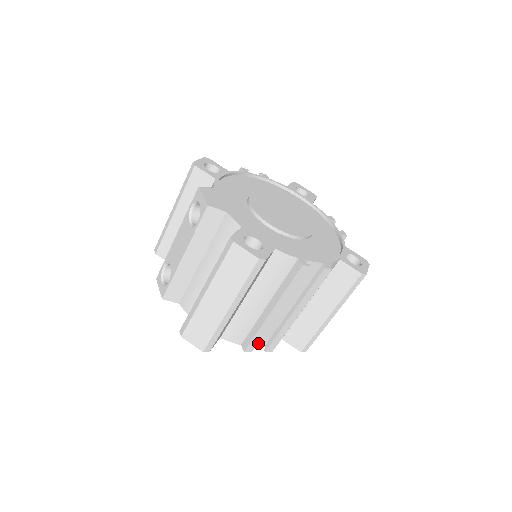
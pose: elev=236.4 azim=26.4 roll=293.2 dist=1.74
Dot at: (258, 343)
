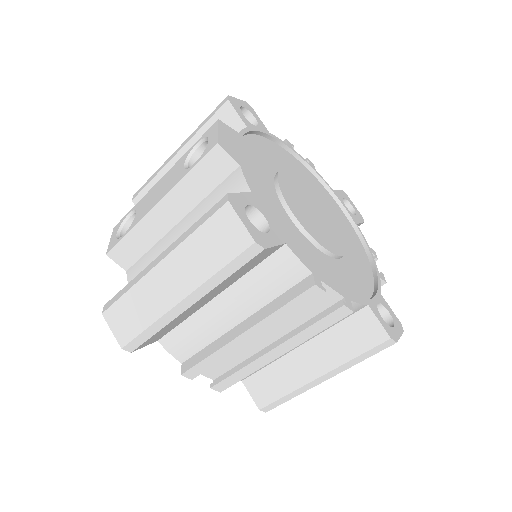
Dot at: (206, 371)
